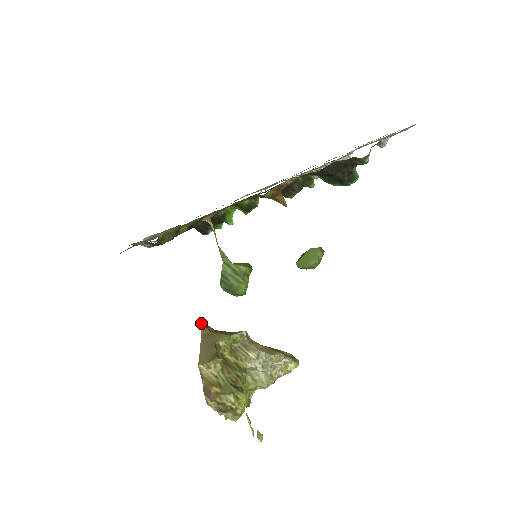
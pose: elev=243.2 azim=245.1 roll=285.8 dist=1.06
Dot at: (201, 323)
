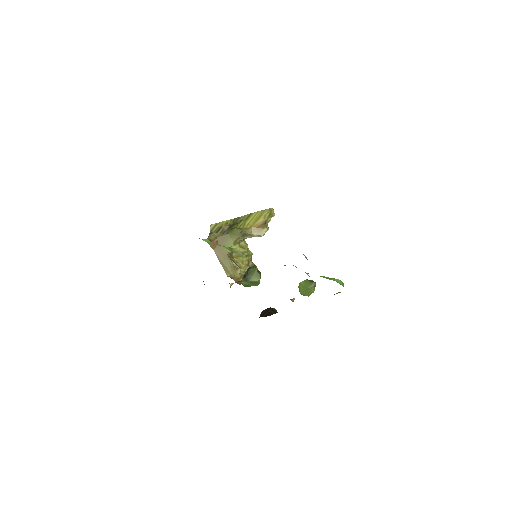
Dot at: (208, 243)
